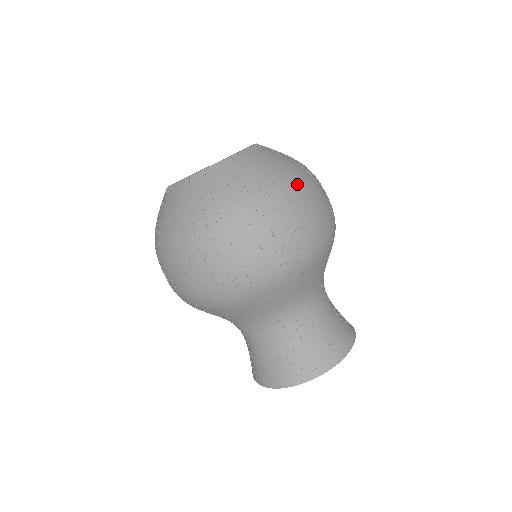
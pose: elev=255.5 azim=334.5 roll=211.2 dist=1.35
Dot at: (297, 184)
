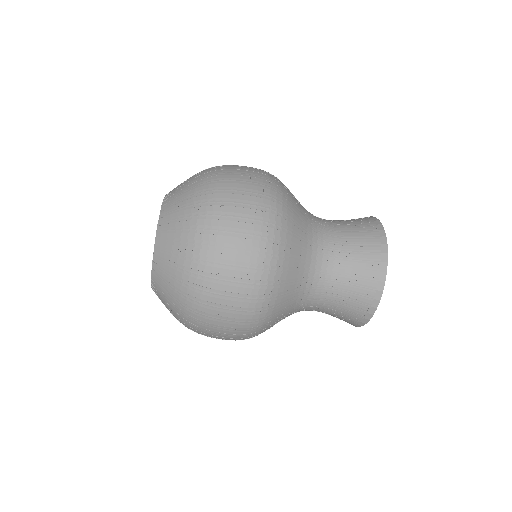
Dot at: (196, 310)
